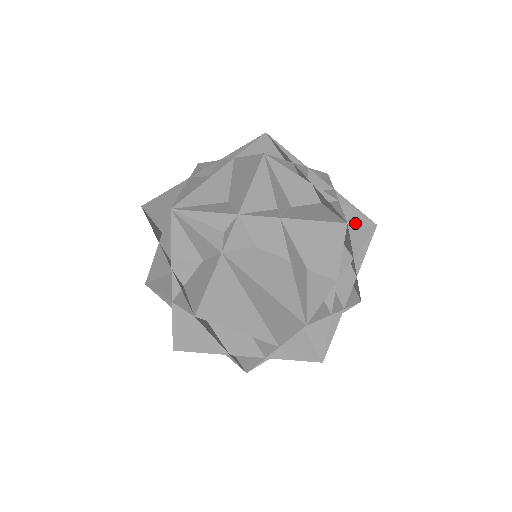
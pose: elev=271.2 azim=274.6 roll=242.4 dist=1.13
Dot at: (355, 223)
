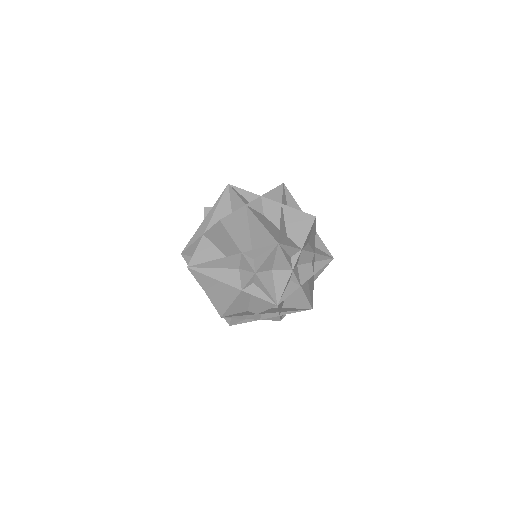
Dot at: (321, 247)
